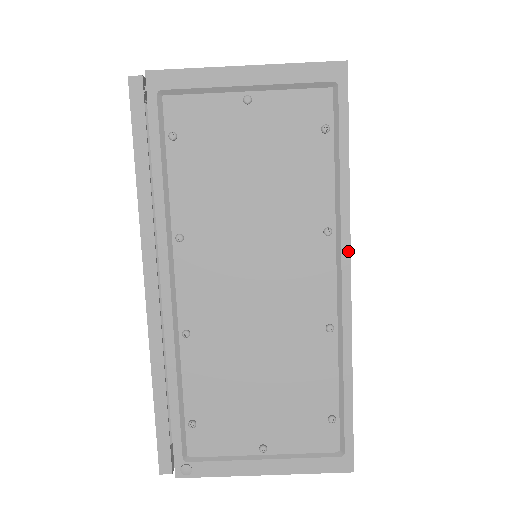
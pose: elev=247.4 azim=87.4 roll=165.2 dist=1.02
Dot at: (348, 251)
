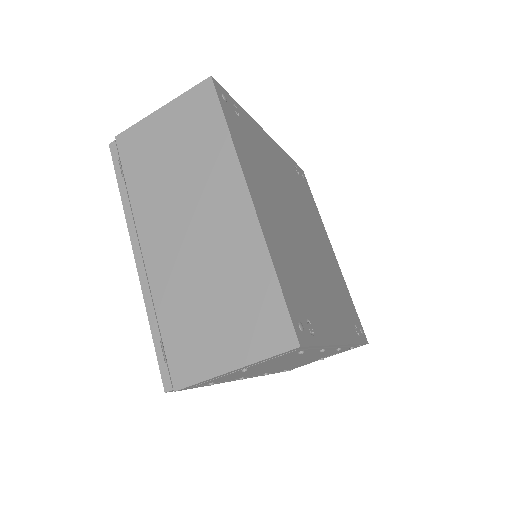
Dot at: (337, 345)
